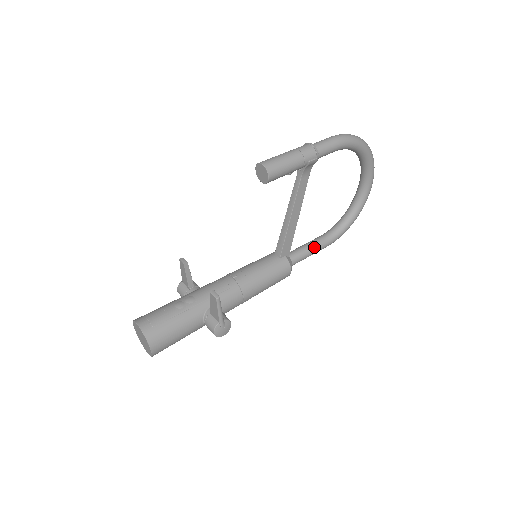
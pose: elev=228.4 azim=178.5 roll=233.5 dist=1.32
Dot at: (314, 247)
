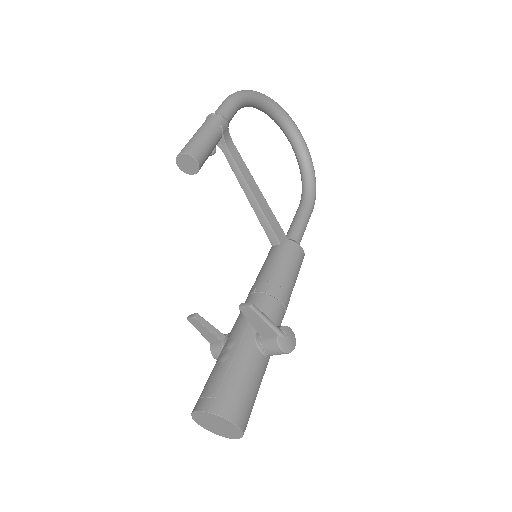
Dot at: (302, 216)
